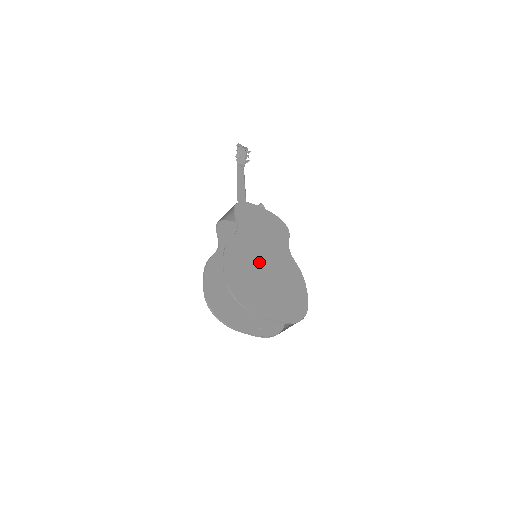
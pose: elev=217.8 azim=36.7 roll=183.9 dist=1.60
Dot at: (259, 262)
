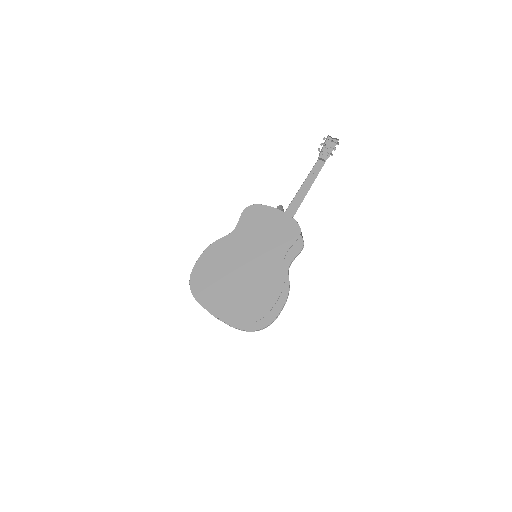
Dot at: (237, 263)
